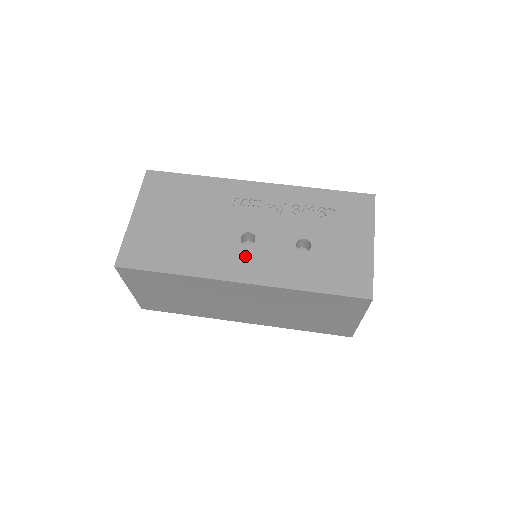
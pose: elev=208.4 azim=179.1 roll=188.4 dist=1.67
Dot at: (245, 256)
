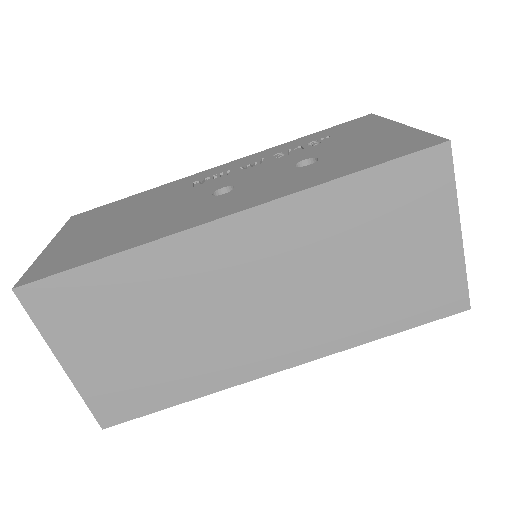
Dot at: (225, 200)
